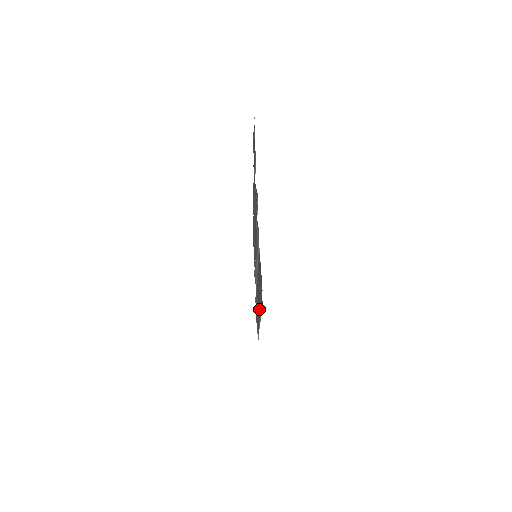
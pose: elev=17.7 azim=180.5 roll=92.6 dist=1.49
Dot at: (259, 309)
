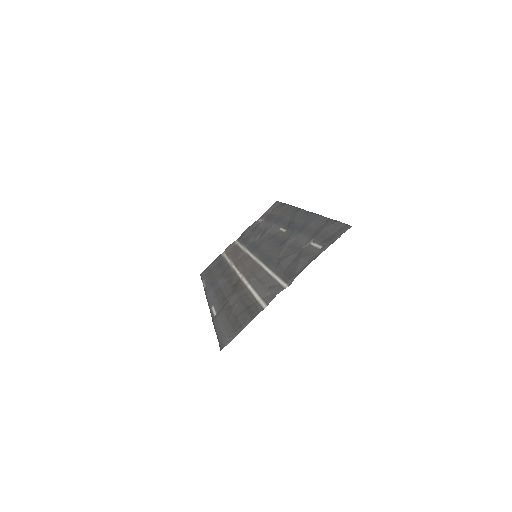
Dot at: (220, 300)
